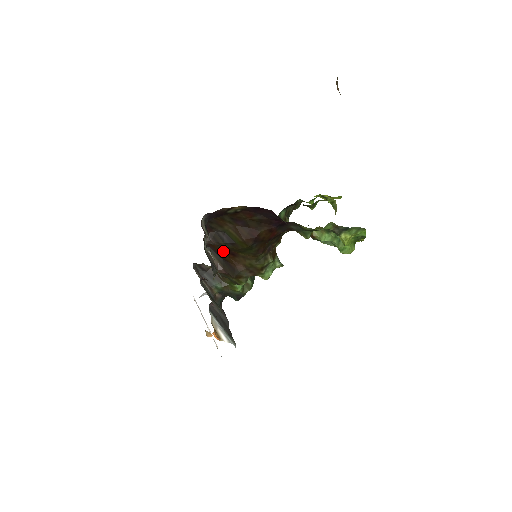
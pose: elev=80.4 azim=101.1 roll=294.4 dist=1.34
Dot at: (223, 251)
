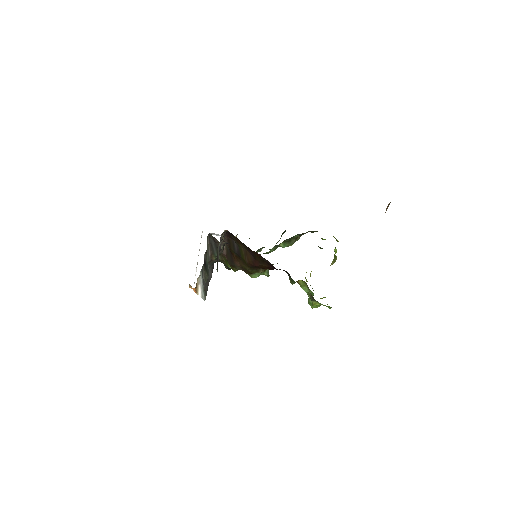
Dot at: occluded
